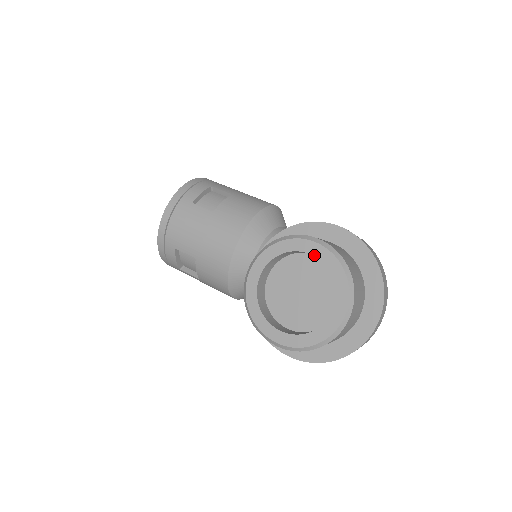
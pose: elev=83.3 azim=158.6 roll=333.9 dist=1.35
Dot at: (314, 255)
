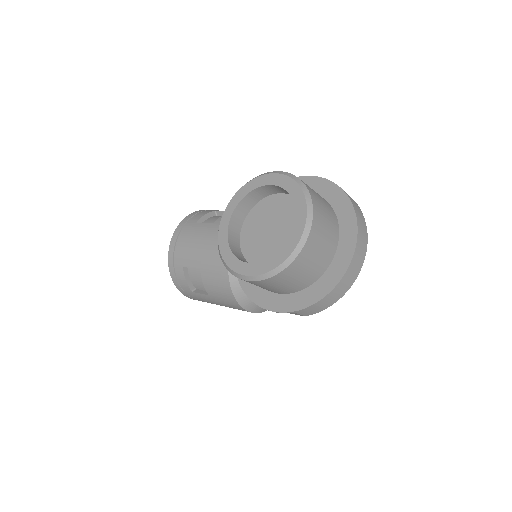
Dot at: (273, 184)
